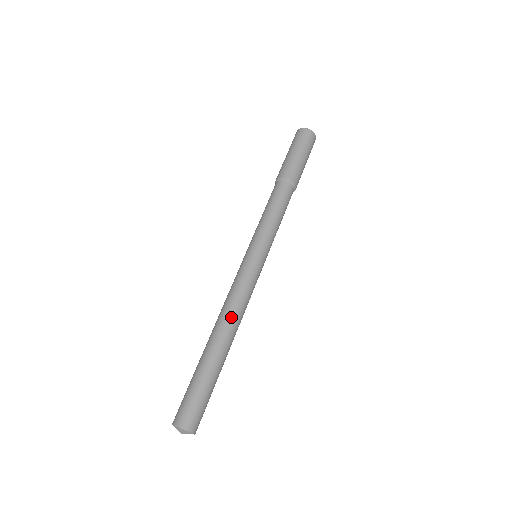
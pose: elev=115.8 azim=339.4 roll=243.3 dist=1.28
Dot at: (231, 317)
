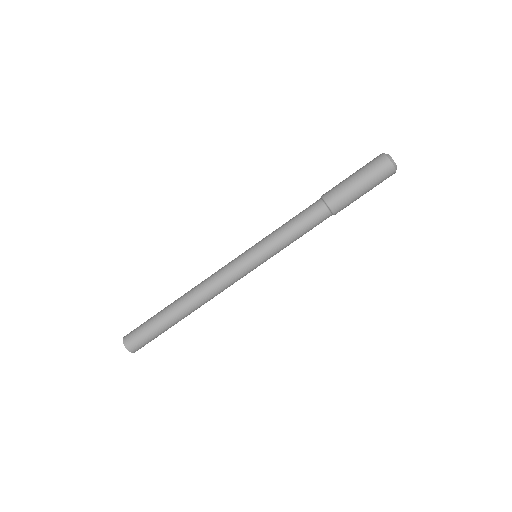
Dot at: (199, 293)
